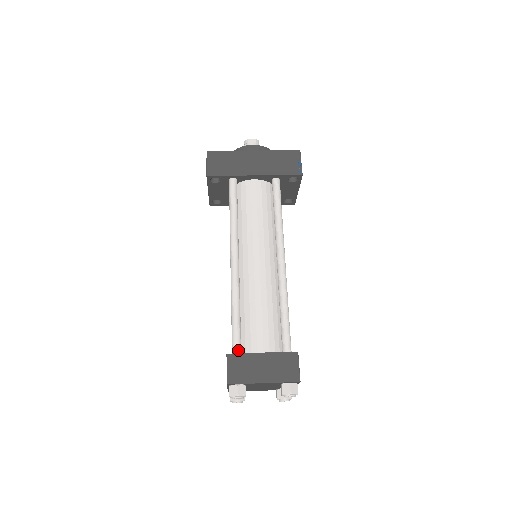
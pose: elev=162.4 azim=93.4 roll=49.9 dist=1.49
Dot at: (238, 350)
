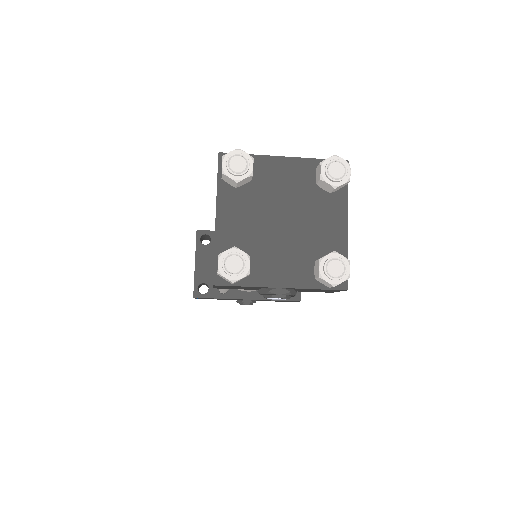
Dot at: occluded
